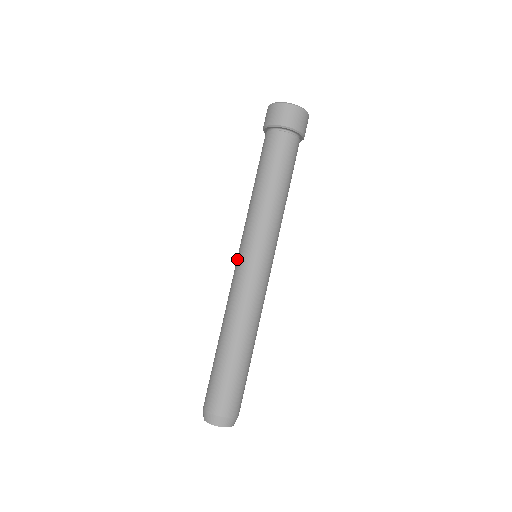
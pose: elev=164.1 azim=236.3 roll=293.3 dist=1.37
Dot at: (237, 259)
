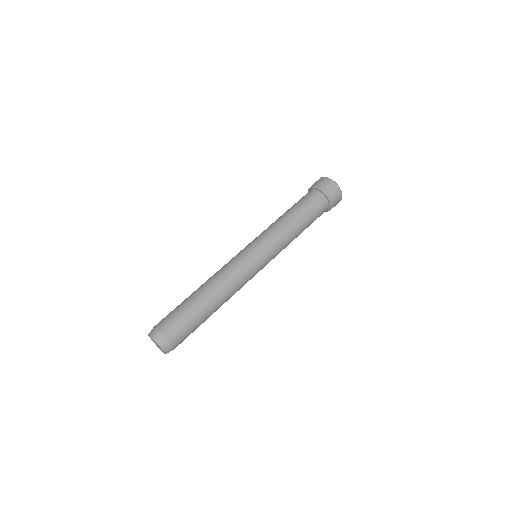
Dot at: occluded
